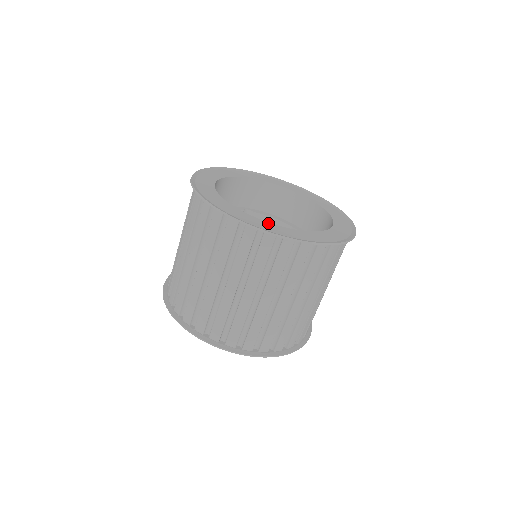
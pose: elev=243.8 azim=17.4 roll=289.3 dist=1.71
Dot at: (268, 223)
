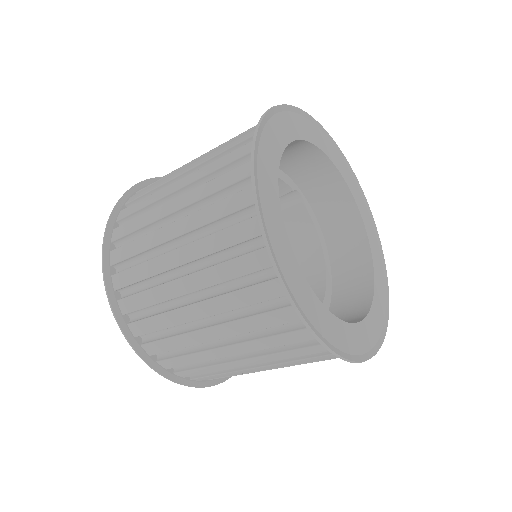
Dot at: (373, 310)
